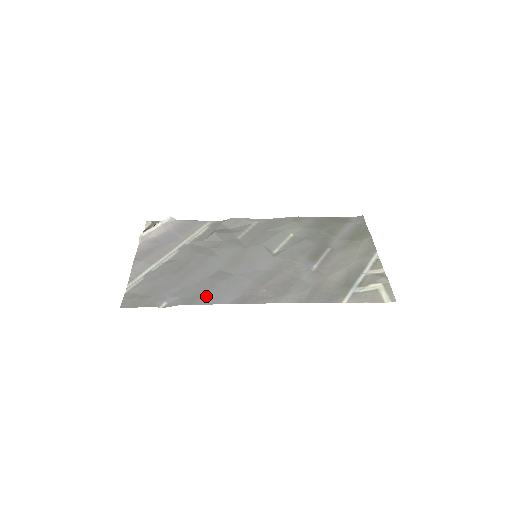
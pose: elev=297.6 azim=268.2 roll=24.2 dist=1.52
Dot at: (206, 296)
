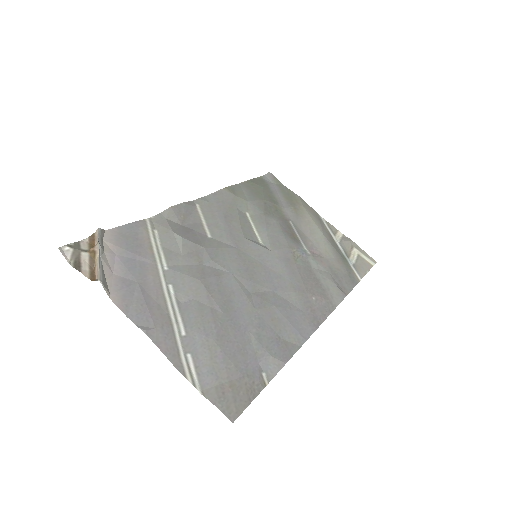
Dot at: (287, 336)
